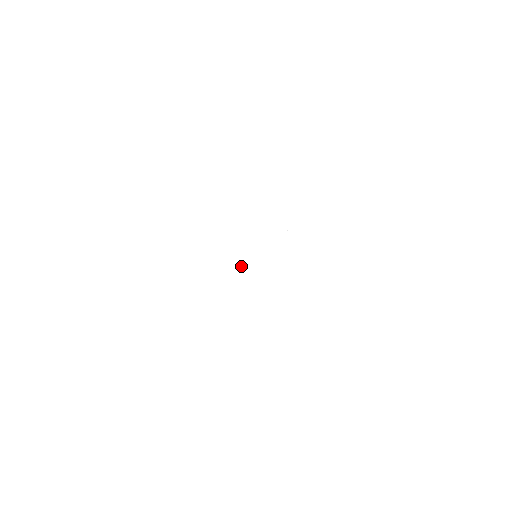
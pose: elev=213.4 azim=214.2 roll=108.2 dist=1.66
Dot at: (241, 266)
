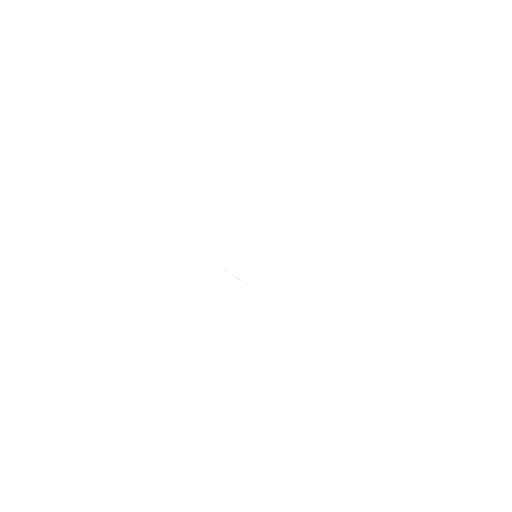
Dot at: occluded
